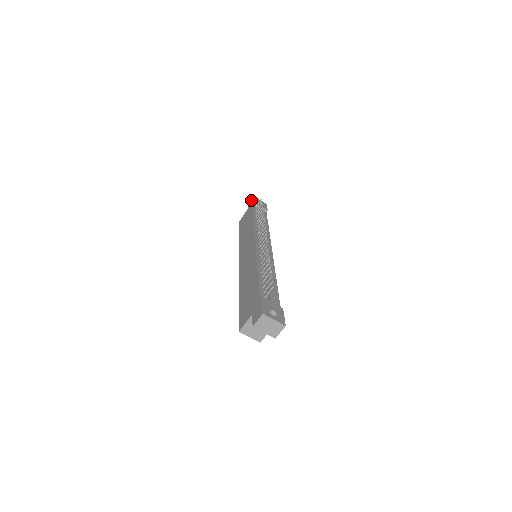
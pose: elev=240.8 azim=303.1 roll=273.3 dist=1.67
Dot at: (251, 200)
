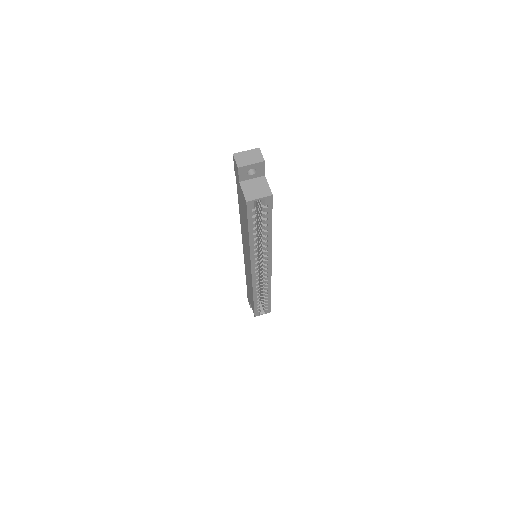
Dot at: (248, 300)
